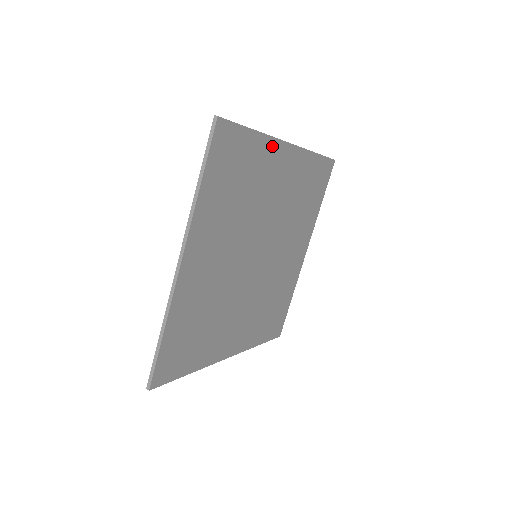
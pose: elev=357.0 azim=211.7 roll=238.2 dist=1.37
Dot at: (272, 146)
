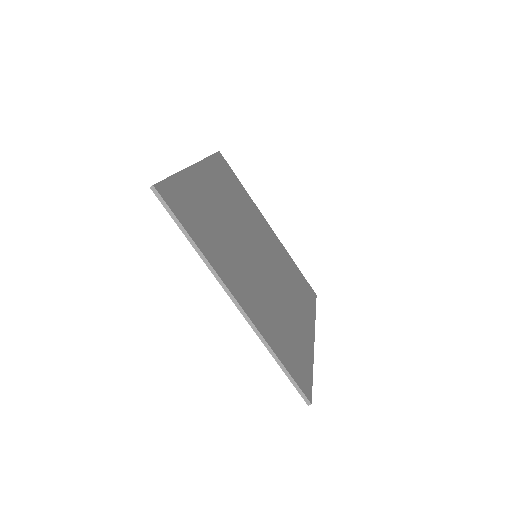
Dot at: (190, 176)
